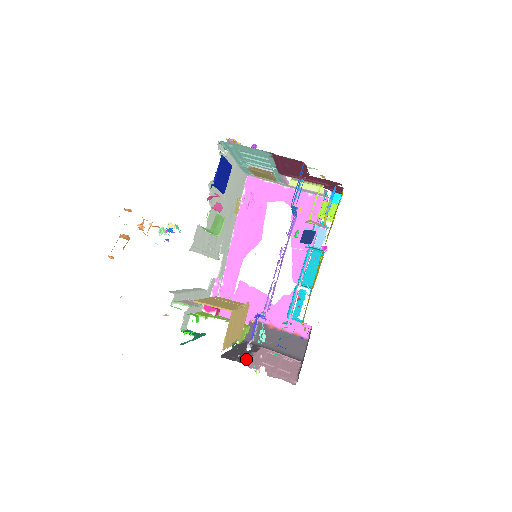
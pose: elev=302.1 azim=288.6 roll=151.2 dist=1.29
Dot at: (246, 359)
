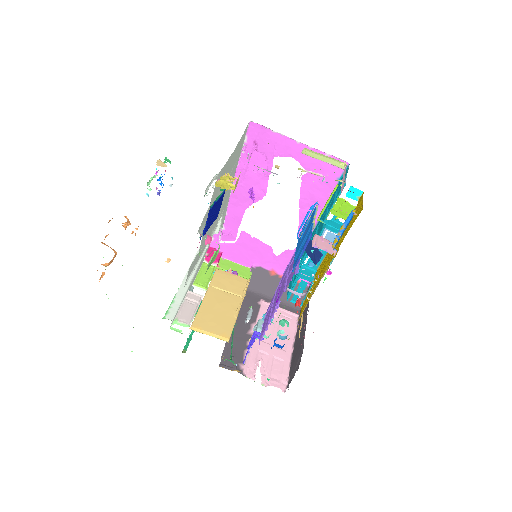
Dot at: (244, 353)
